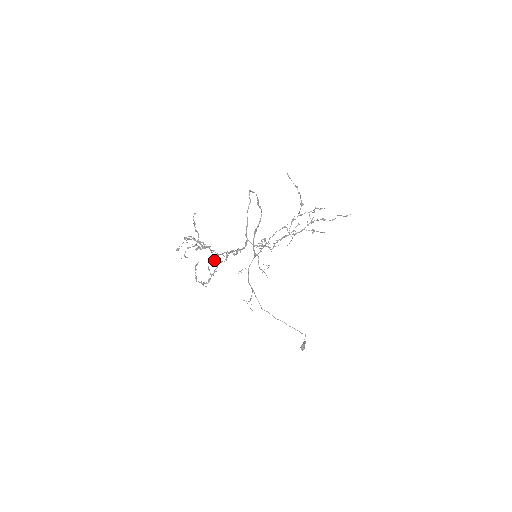
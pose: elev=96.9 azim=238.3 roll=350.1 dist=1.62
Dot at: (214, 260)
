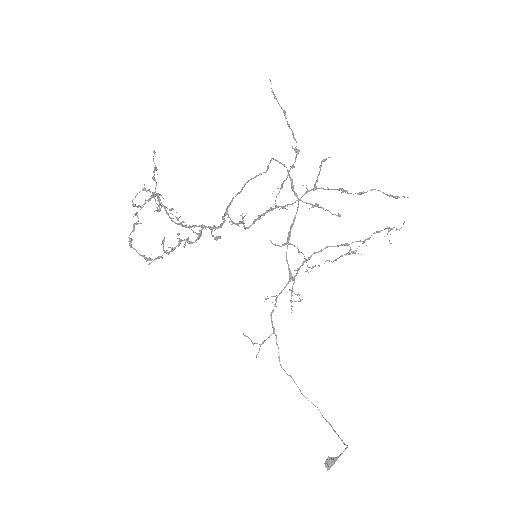
Dot at: (186, 239)
